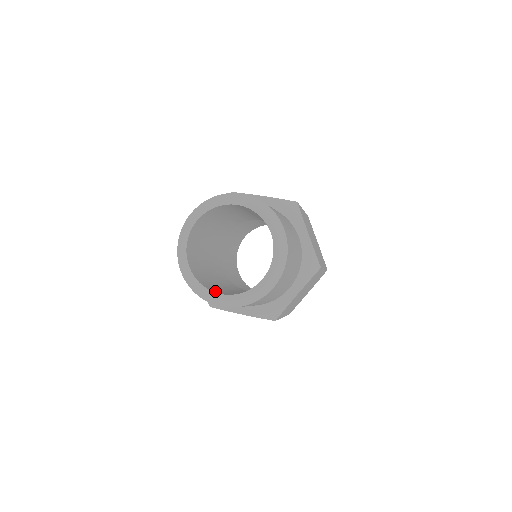
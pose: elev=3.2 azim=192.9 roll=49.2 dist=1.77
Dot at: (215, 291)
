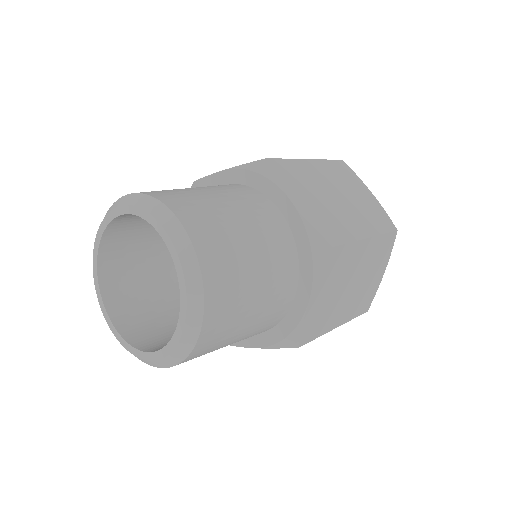
Dot at: (149, 347)
